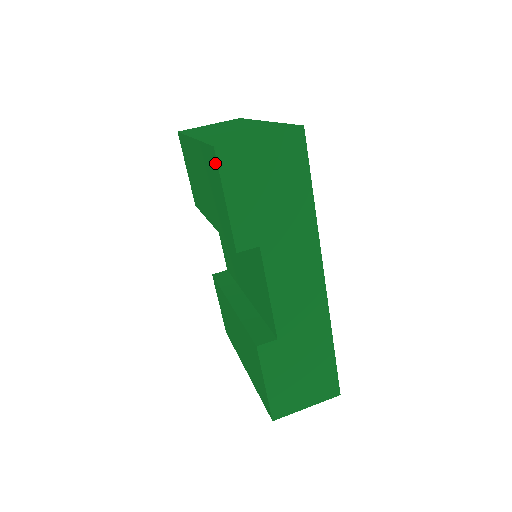
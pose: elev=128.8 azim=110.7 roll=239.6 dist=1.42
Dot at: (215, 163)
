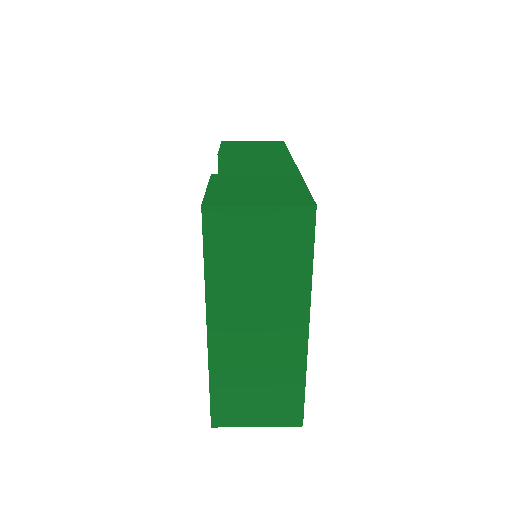
Dot at: occluded
